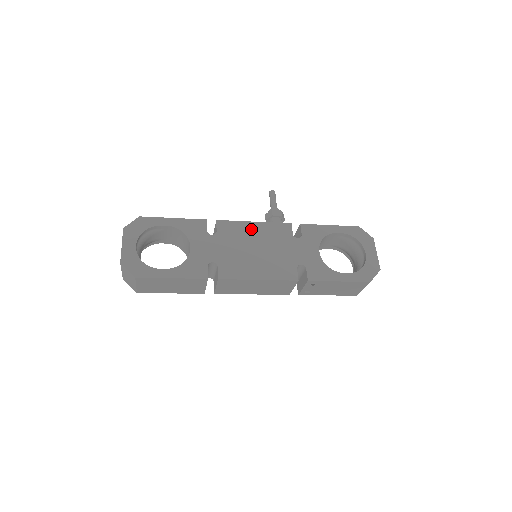
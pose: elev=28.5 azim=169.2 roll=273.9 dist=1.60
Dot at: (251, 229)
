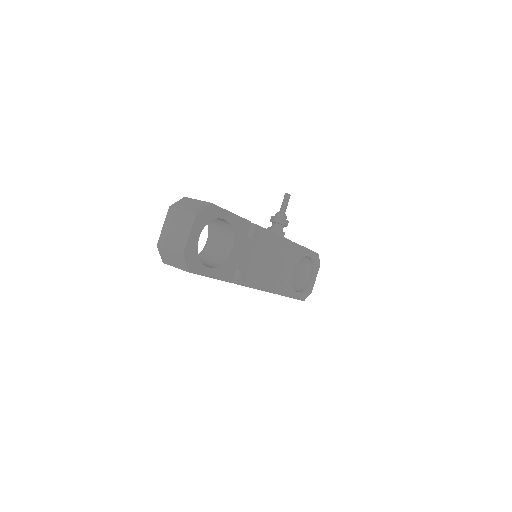
Dot at: (271, 240)
